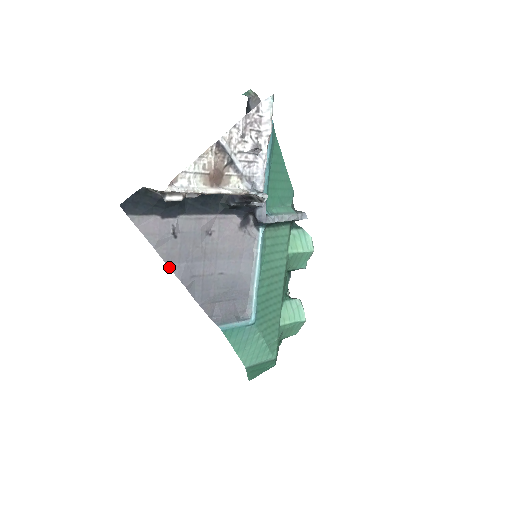
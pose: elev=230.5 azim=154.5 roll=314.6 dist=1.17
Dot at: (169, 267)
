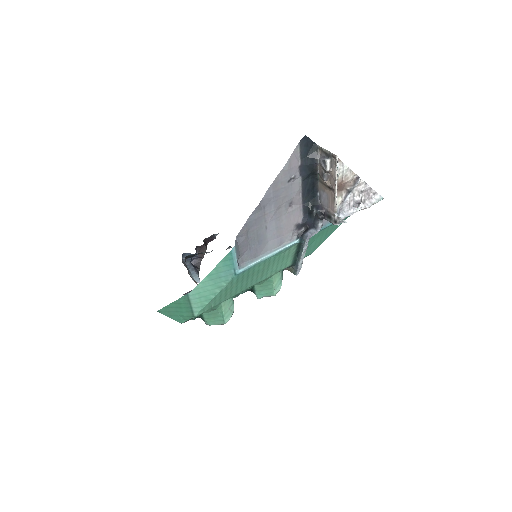
Dot at: (270, 186)
